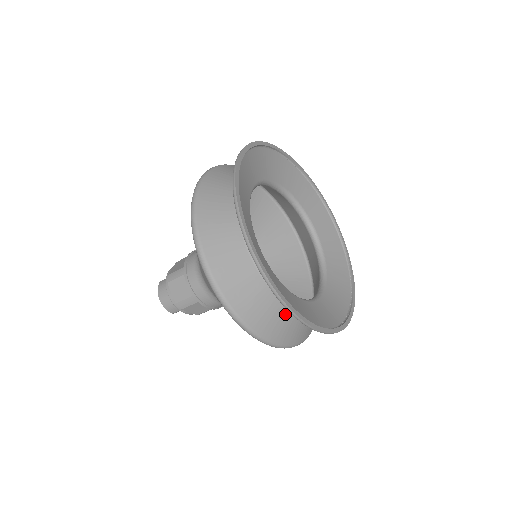
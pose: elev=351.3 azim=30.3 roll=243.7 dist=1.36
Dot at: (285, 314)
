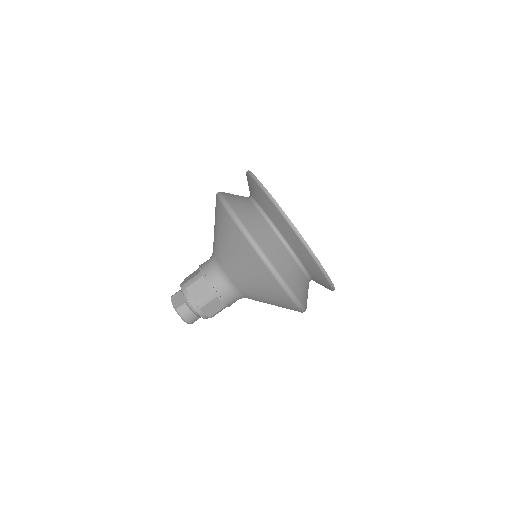
Dot at: occluded
